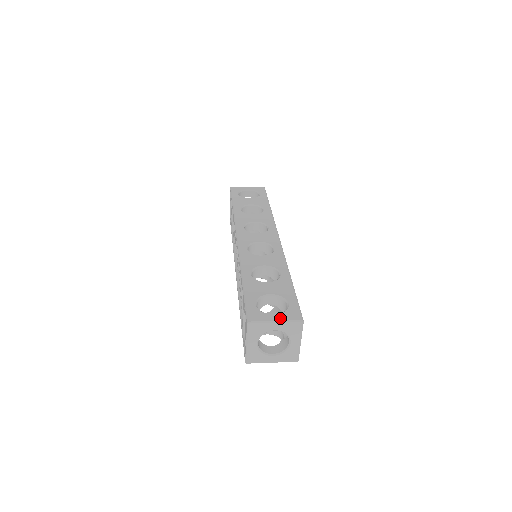
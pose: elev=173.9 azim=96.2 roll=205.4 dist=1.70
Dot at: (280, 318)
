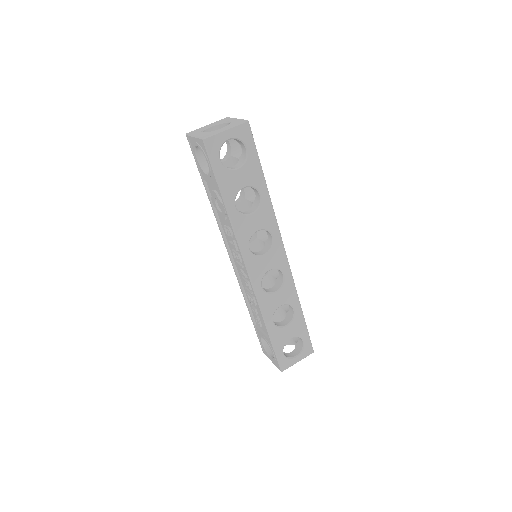
Dot at: (301, 359)
